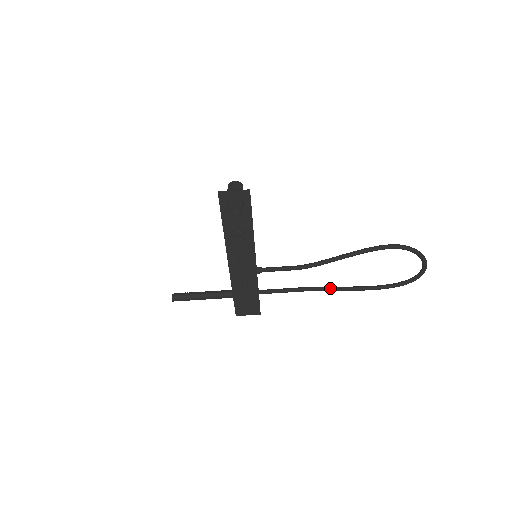
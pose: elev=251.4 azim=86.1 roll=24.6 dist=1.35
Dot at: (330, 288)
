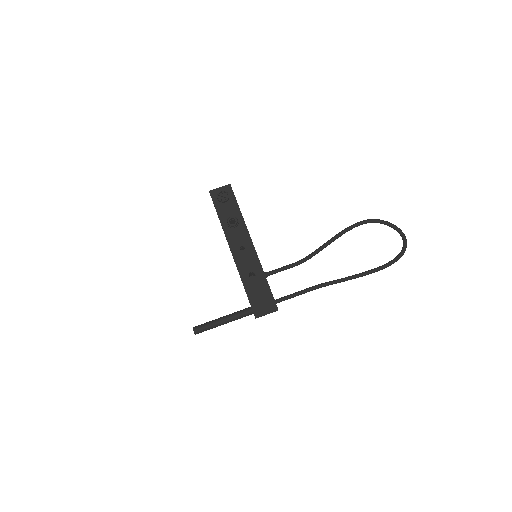
Dot at: (336, 281)
